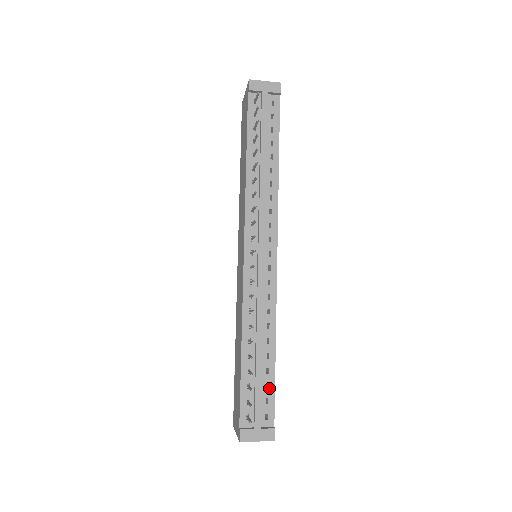
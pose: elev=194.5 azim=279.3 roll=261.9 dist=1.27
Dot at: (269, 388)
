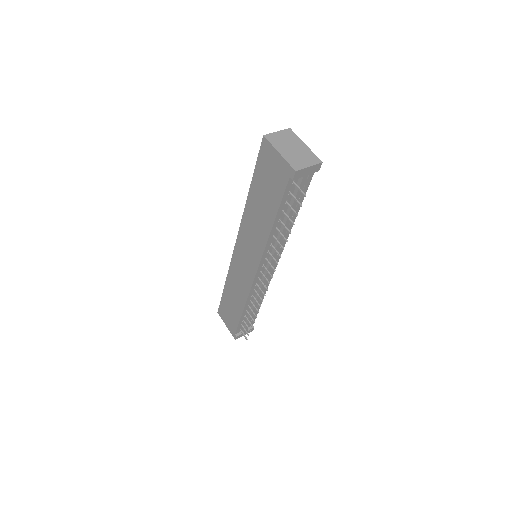
Dot at: (254, 316)
